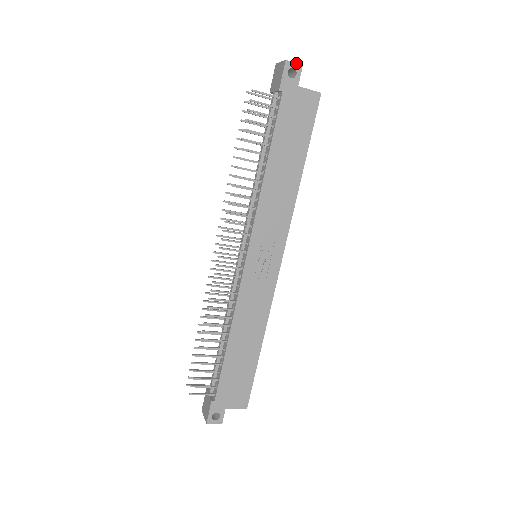
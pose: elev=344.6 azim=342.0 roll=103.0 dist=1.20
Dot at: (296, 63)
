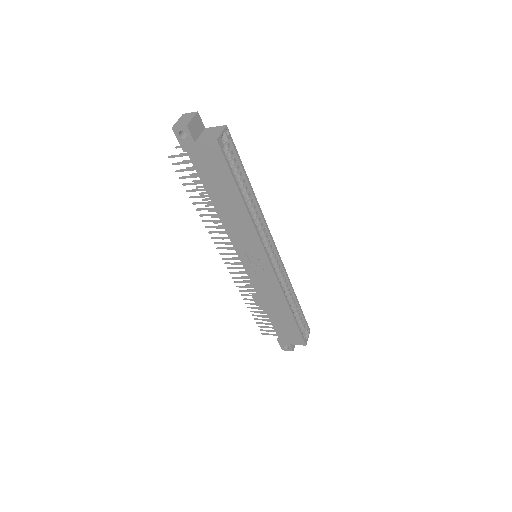
Dot at: (181, 126)
